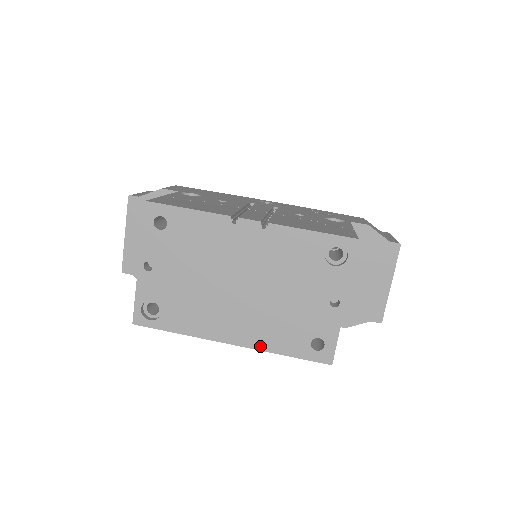
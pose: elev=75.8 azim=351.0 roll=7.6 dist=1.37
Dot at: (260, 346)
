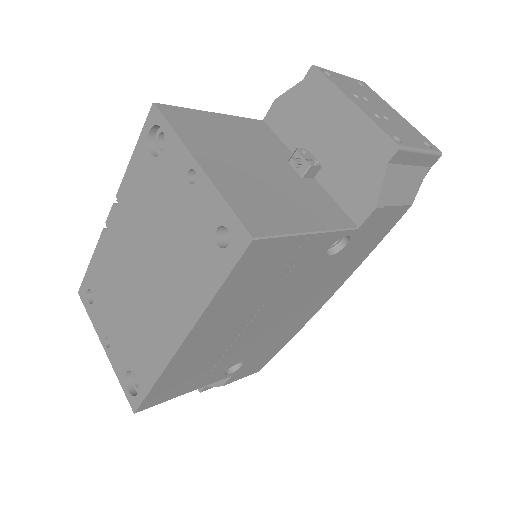
Dot at: (196, 312)
